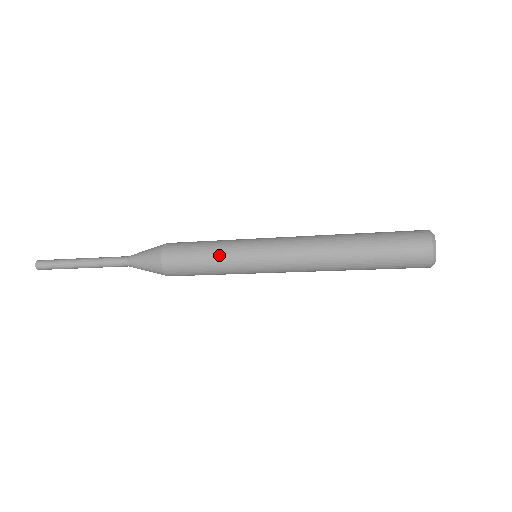
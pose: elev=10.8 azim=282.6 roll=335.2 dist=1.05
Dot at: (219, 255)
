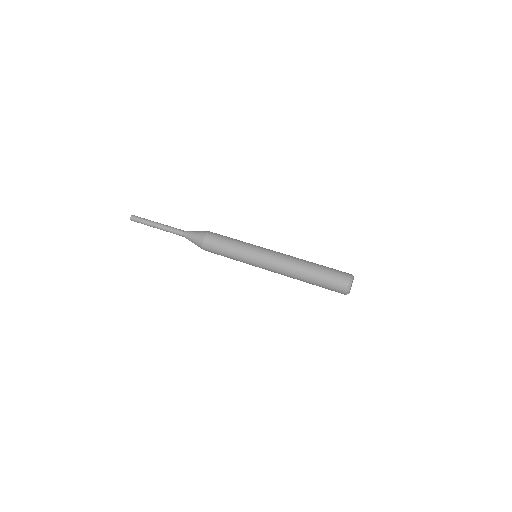
Dot at: occluded
